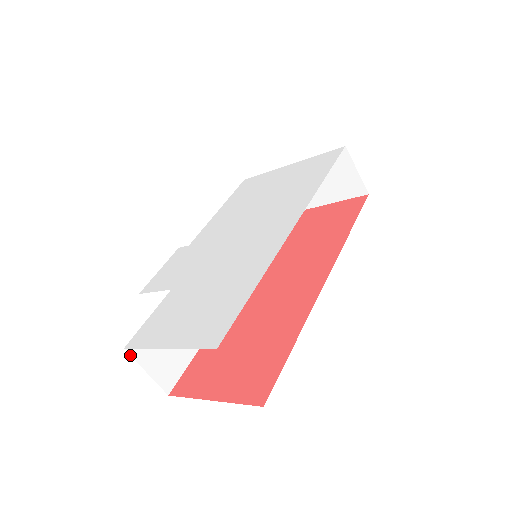
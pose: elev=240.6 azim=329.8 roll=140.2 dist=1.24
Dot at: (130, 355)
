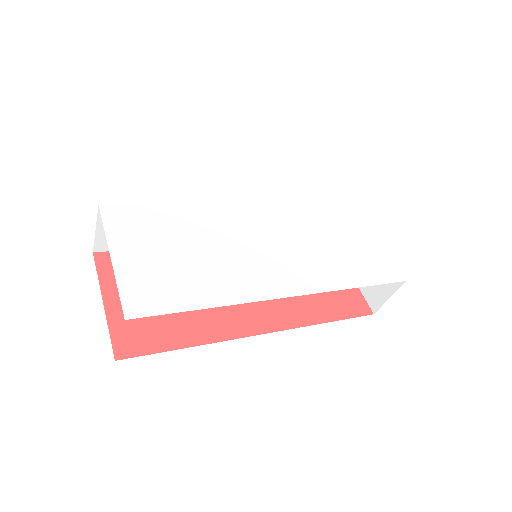
Dot at: (98, 212)
